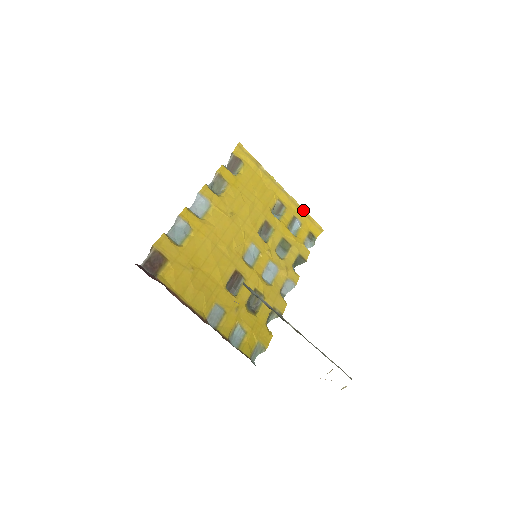
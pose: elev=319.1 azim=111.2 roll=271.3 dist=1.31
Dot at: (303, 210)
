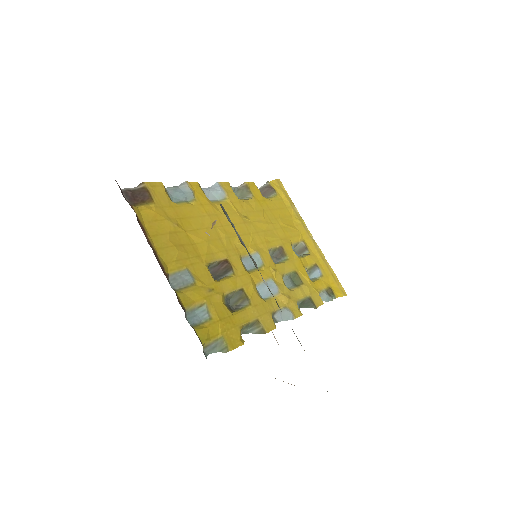
Dot at: (328, 265)
